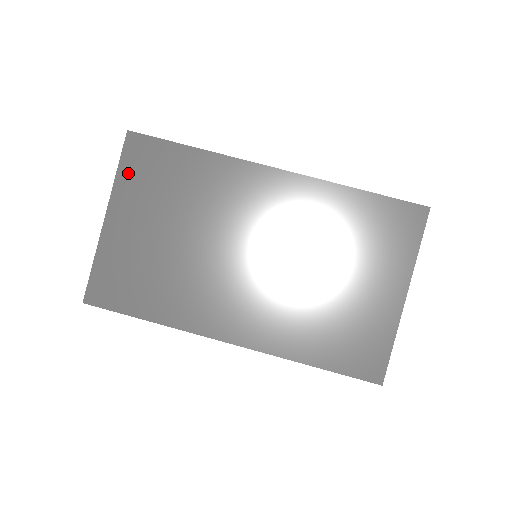
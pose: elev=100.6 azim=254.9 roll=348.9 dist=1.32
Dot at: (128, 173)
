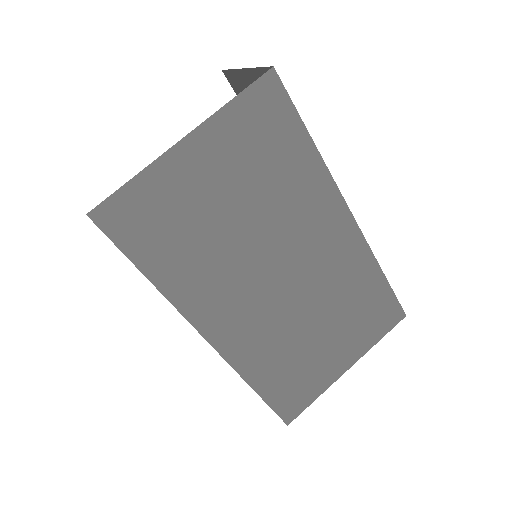
Dot at: (241, 112)
